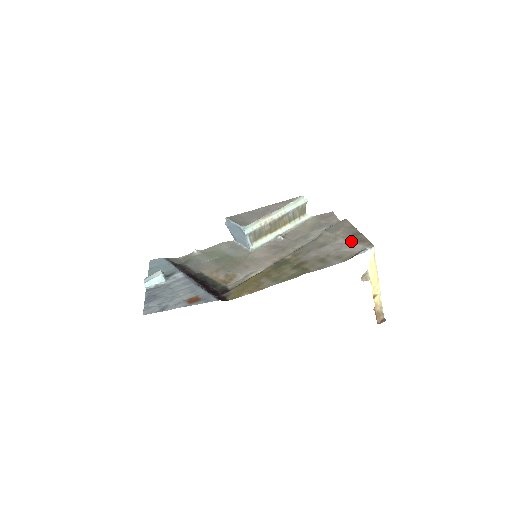
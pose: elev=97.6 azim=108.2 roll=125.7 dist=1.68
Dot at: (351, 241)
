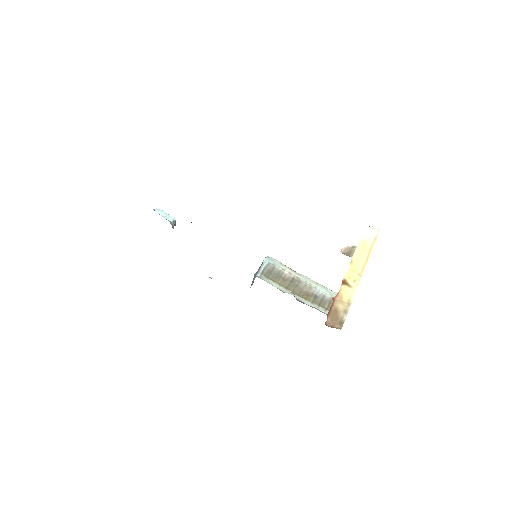
Dot at: occluded
